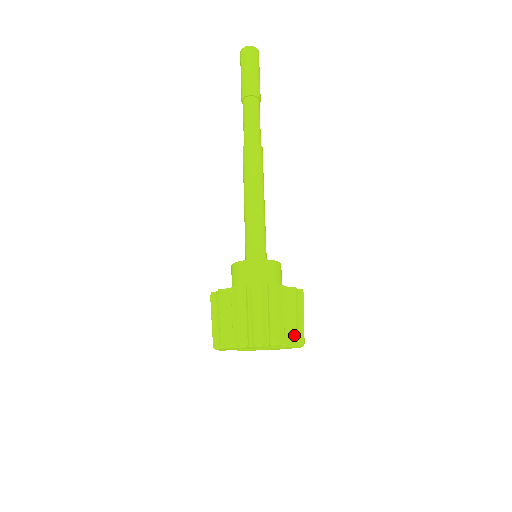
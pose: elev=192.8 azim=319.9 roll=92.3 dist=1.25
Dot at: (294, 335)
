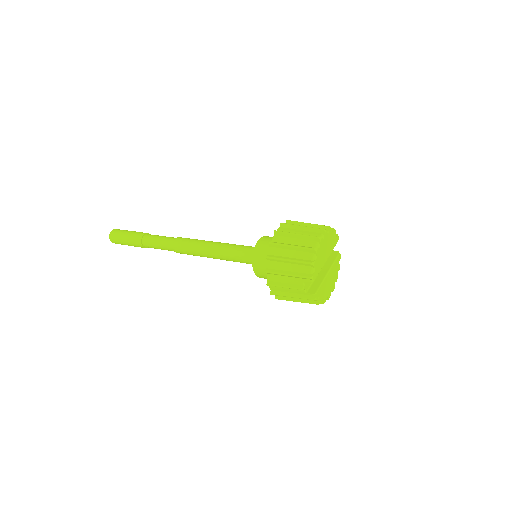
Dot at: occluded
